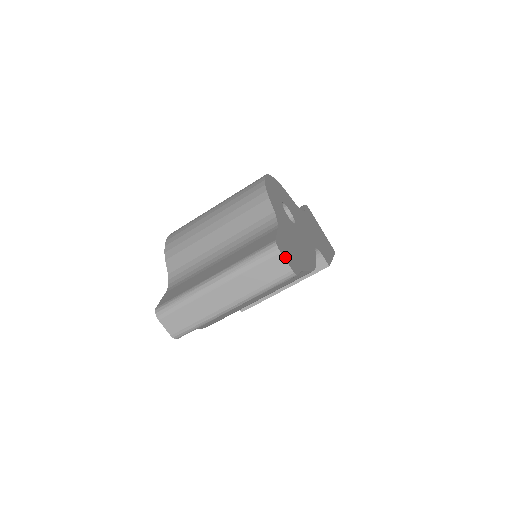
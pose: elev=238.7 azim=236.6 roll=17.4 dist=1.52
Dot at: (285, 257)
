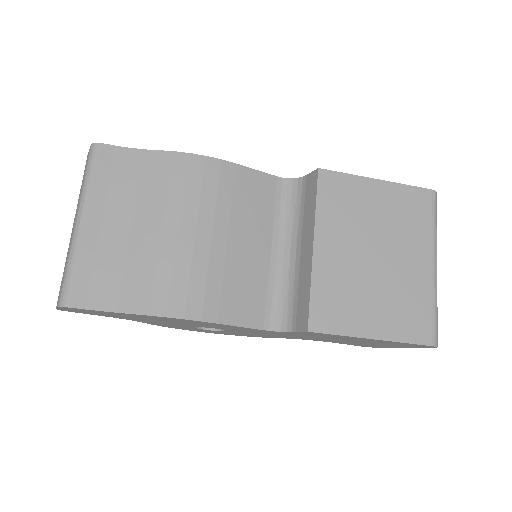
Dot at: occluded
